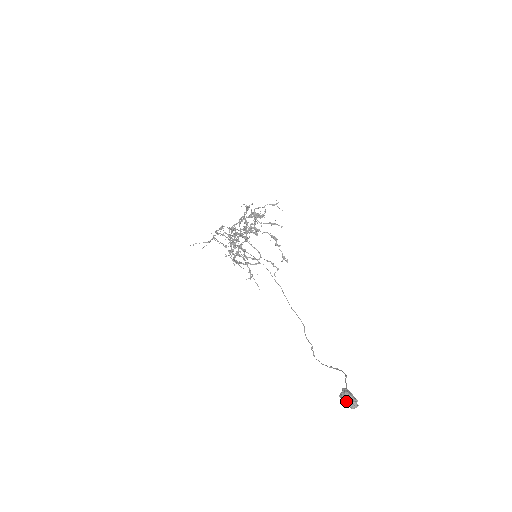
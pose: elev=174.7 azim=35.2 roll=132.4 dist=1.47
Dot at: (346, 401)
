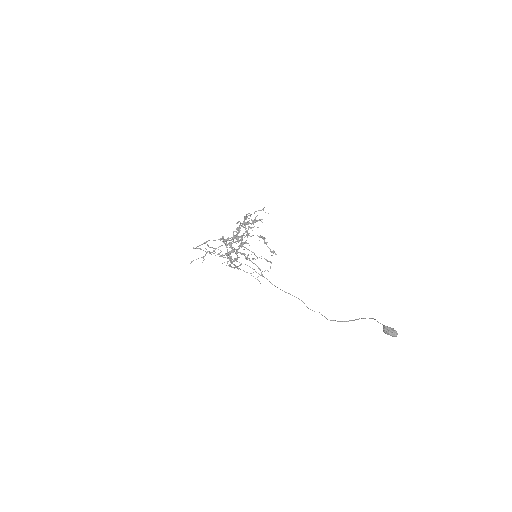
Dot at: (391, 333)
